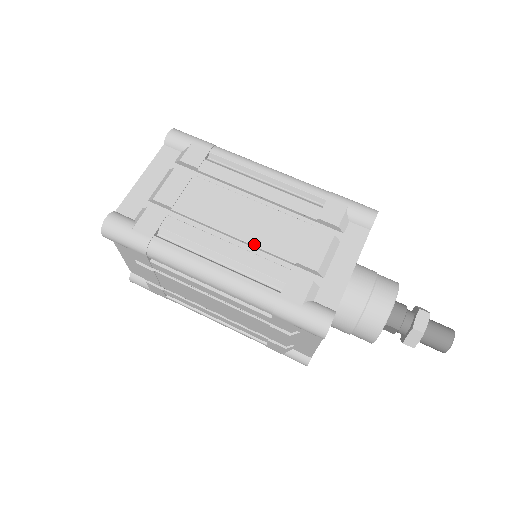
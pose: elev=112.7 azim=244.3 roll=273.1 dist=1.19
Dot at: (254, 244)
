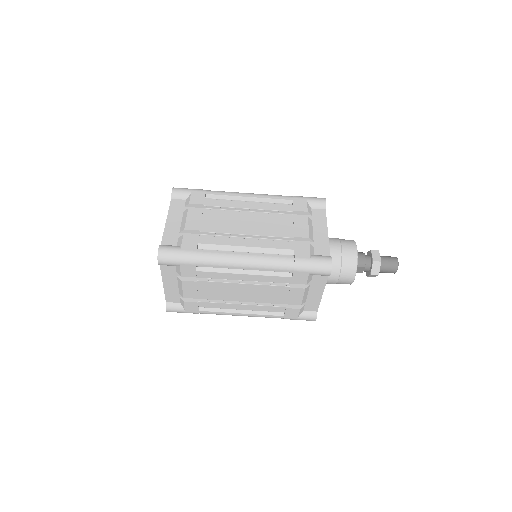
Dot at: (263, 235)
